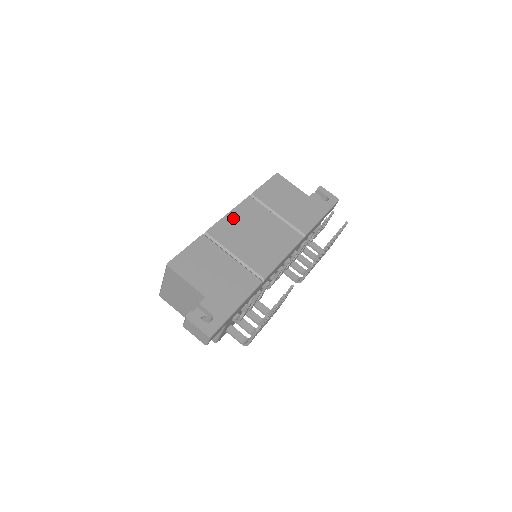
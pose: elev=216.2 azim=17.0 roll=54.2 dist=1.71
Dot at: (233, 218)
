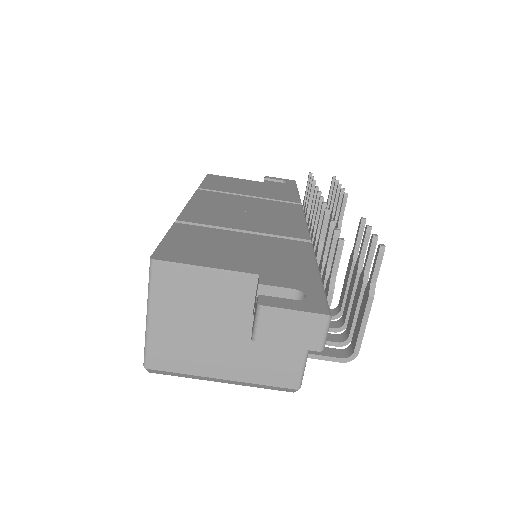
Dot at: (199, 205)
